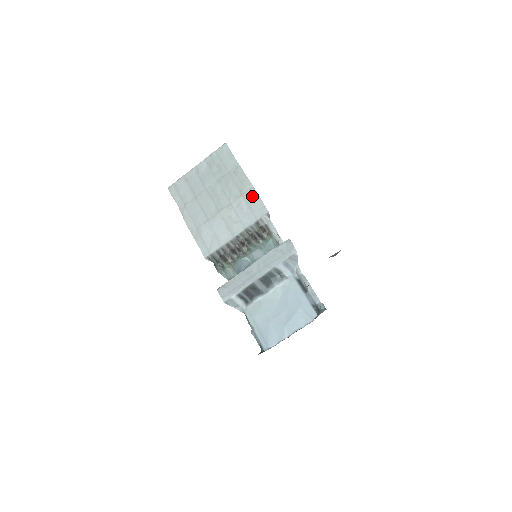
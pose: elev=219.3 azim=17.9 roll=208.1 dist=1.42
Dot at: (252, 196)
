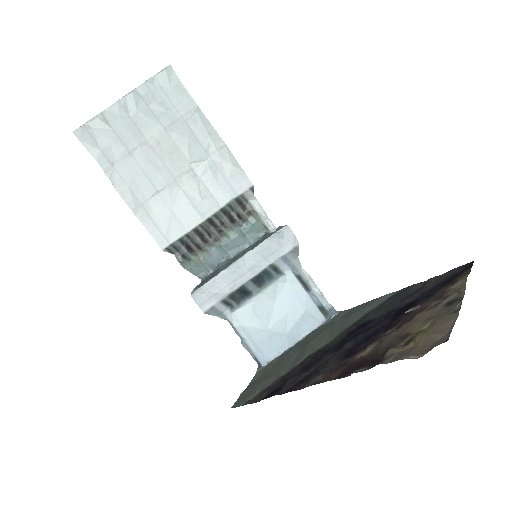
Dot at: (226, 159)
